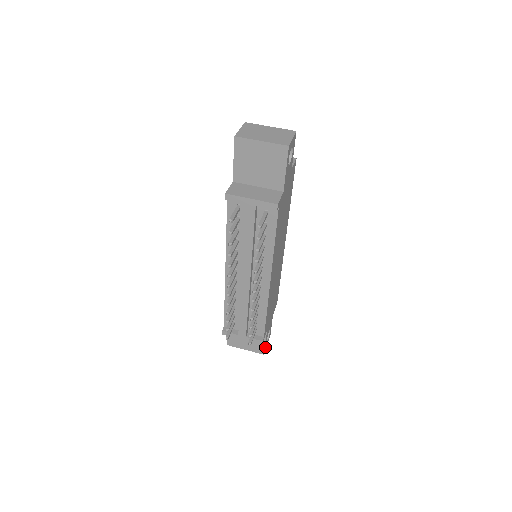
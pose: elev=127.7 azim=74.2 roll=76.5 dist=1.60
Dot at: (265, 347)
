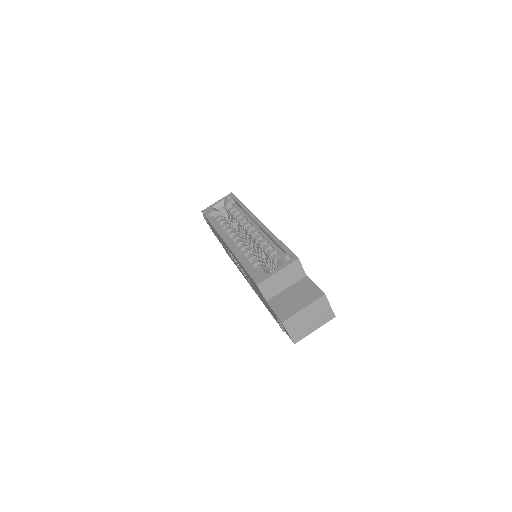
Dot at: occluded
